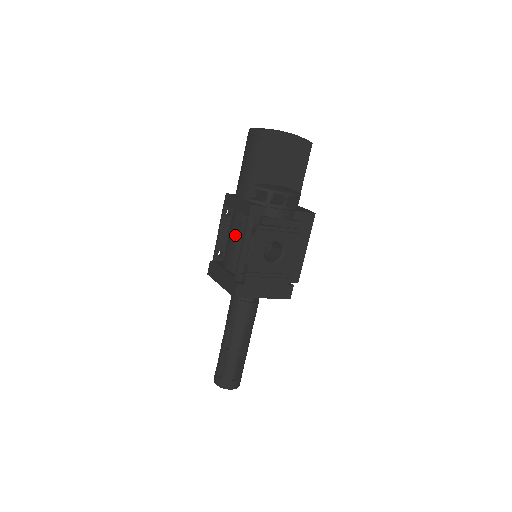
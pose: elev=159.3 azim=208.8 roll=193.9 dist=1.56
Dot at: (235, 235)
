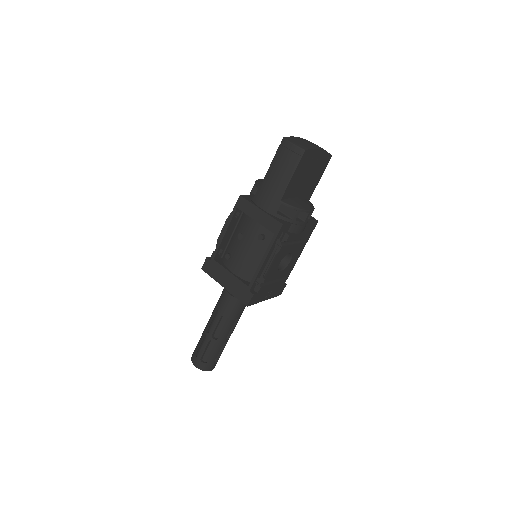
Dot at: (251, 244)
